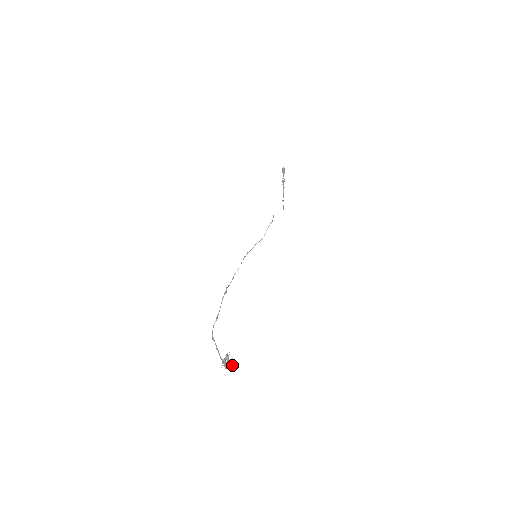
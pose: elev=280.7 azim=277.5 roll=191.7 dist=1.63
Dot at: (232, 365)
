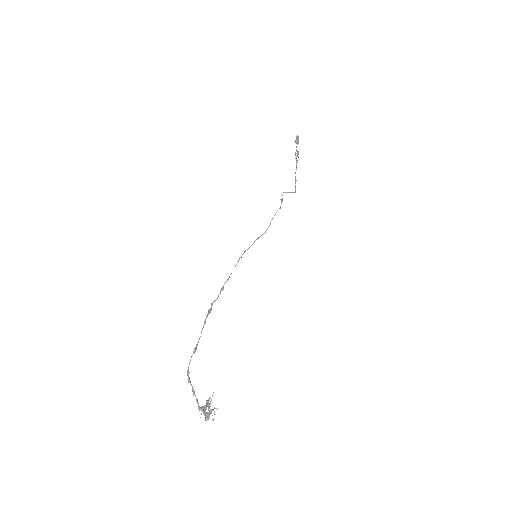
Dot at: (214, 418)
